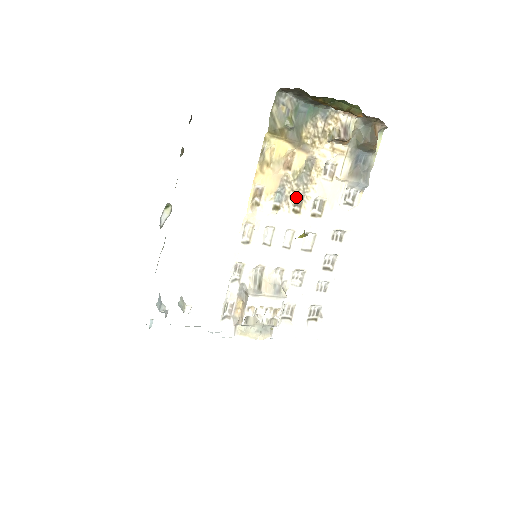
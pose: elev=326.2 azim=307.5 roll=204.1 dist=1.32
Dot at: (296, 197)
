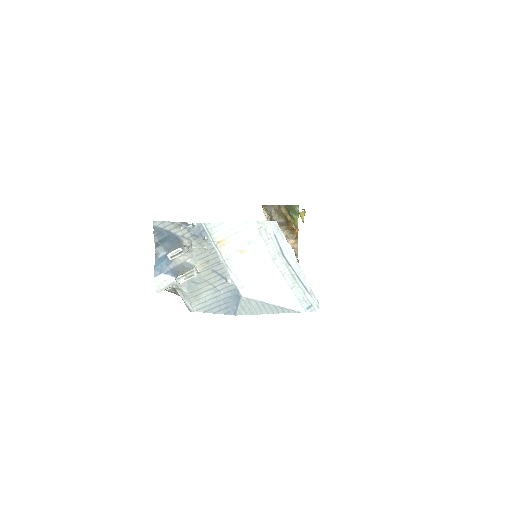
Dot at: occluded
